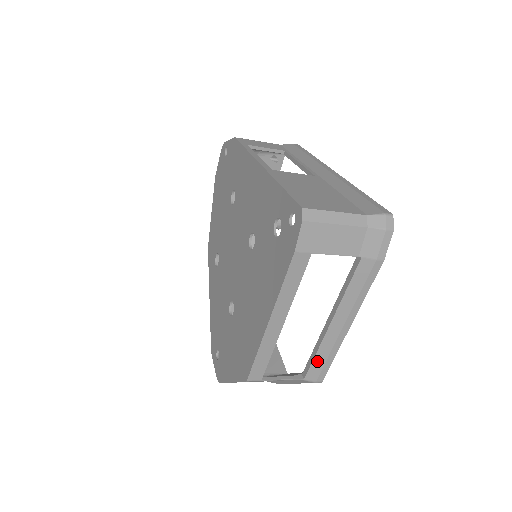
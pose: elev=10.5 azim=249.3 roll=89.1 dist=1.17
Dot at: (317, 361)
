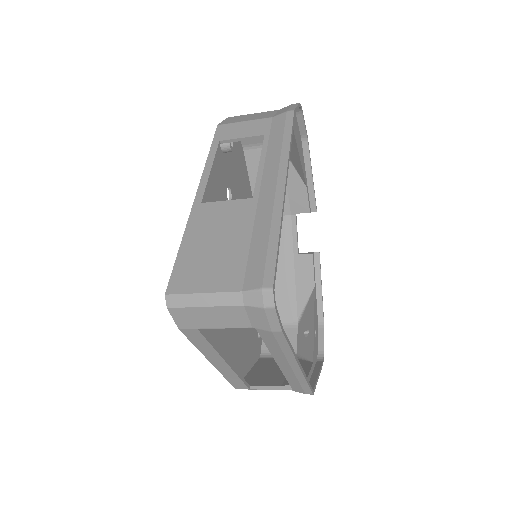
Dot at: (292, 383)
